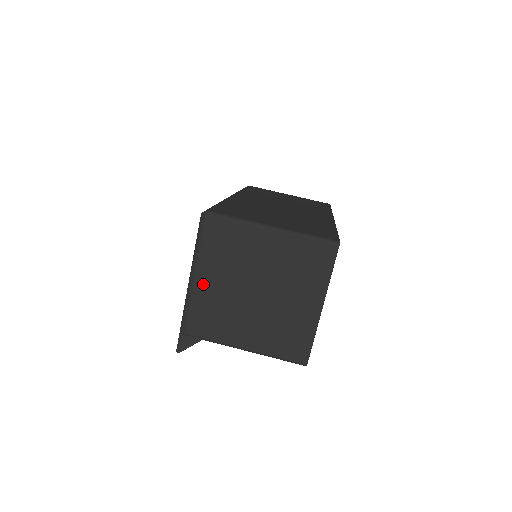
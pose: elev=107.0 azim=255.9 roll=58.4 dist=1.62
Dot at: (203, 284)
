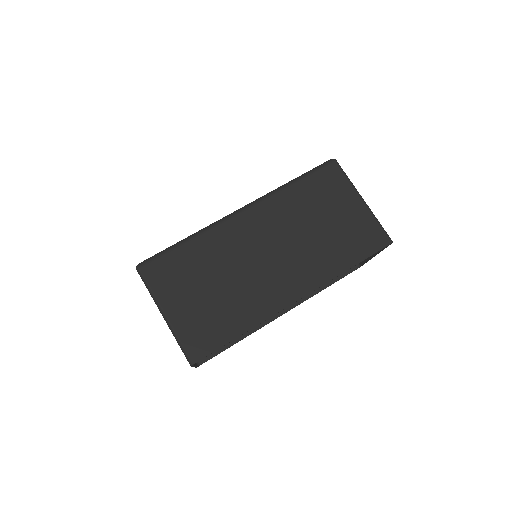
Dot at: occluded
